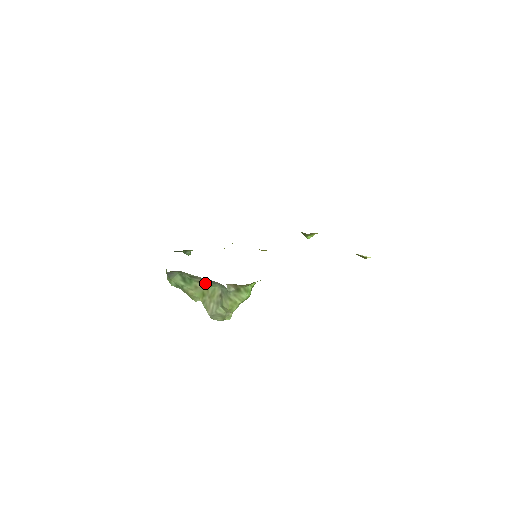
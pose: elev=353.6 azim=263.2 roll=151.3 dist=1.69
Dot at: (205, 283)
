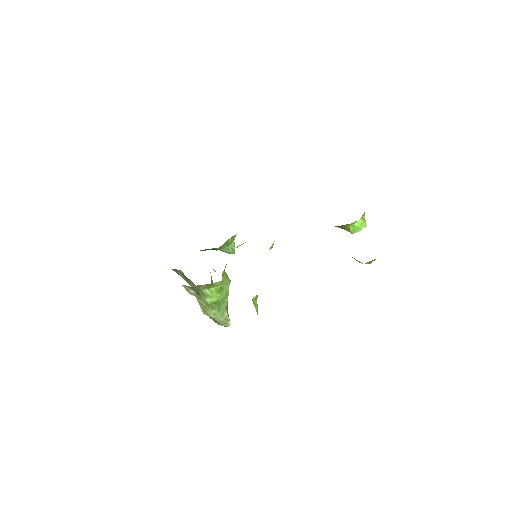
Dot at: (193, 283)
